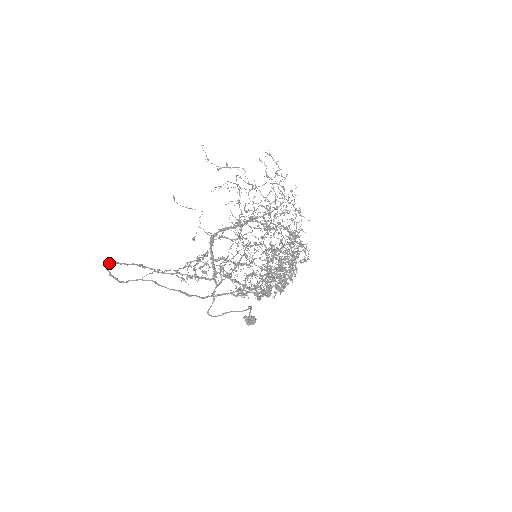
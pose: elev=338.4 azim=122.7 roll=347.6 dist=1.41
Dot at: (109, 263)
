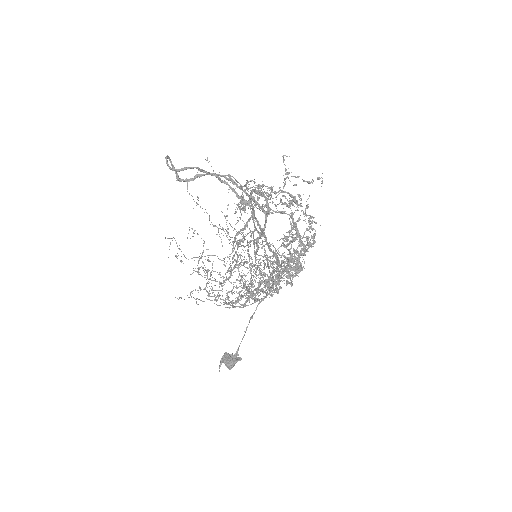
Dot at: (168, 156)
